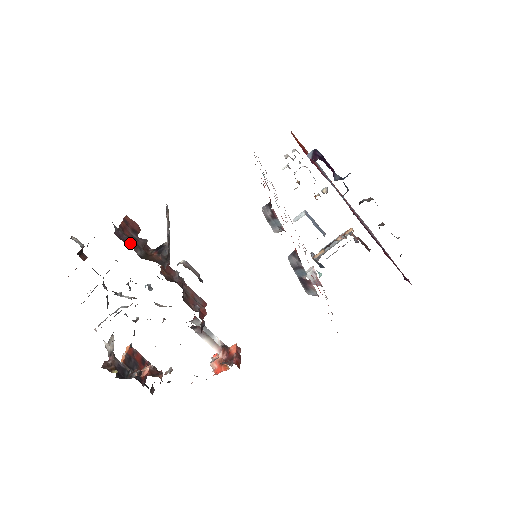
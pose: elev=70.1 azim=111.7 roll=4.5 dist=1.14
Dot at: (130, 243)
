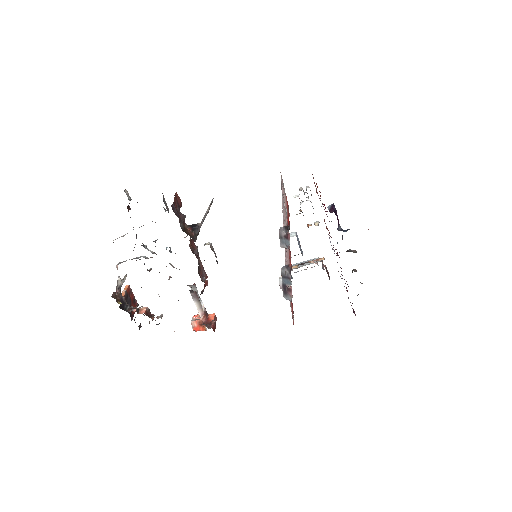
Dot at: (178, 216)
